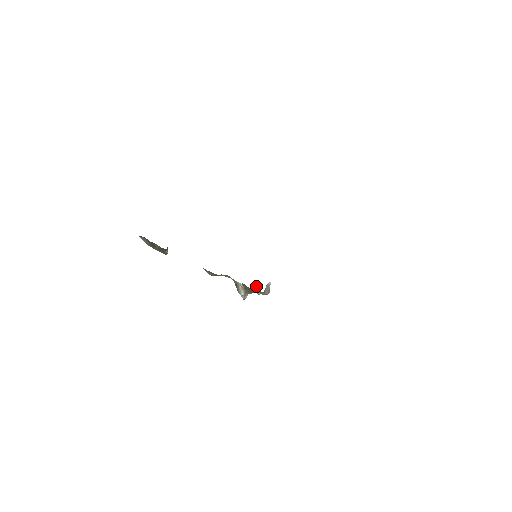
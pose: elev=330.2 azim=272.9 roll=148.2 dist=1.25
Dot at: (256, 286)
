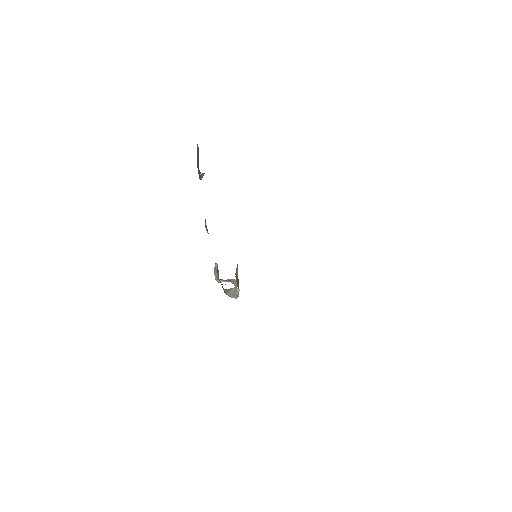
Dot at: occluded
